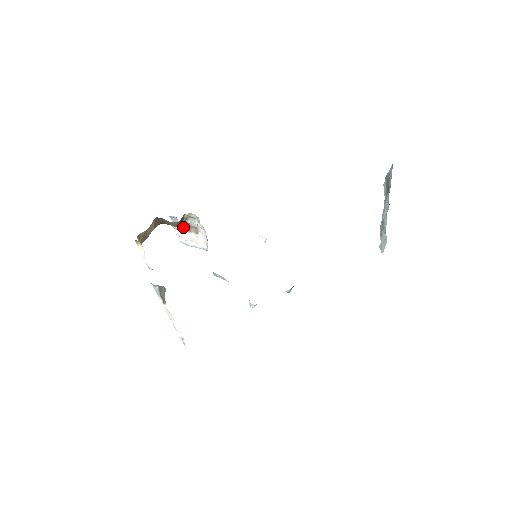
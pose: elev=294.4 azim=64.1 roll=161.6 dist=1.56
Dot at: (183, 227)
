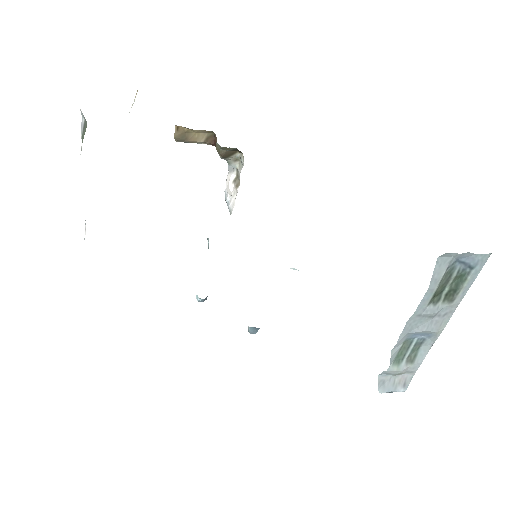
Dot at: (233, 172)
